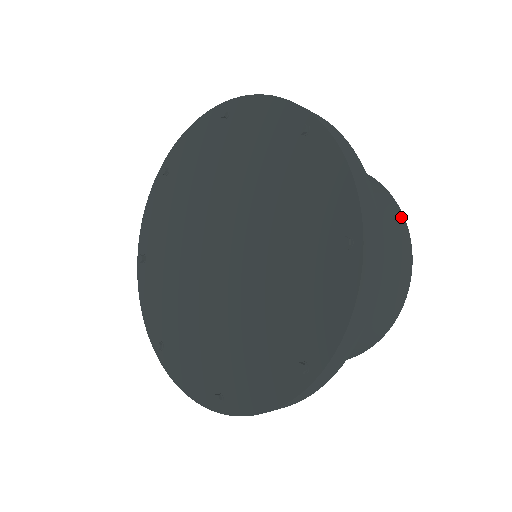
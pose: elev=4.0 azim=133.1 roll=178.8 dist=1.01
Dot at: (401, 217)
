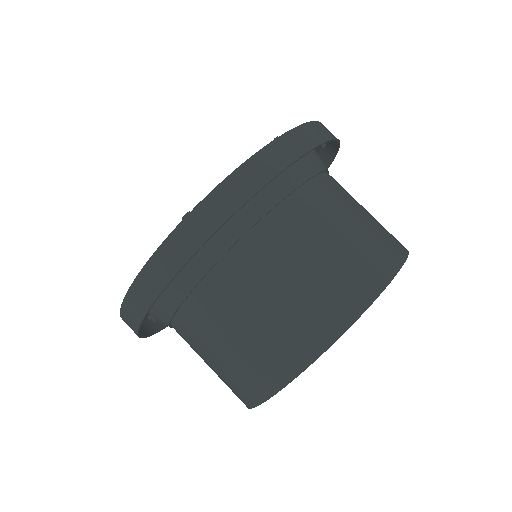
Dot at: (401, 252)
